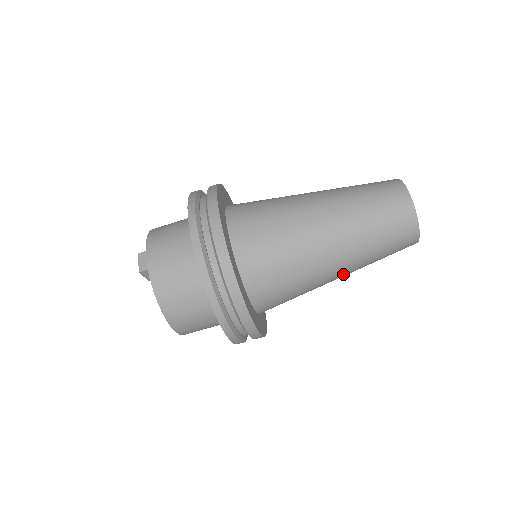
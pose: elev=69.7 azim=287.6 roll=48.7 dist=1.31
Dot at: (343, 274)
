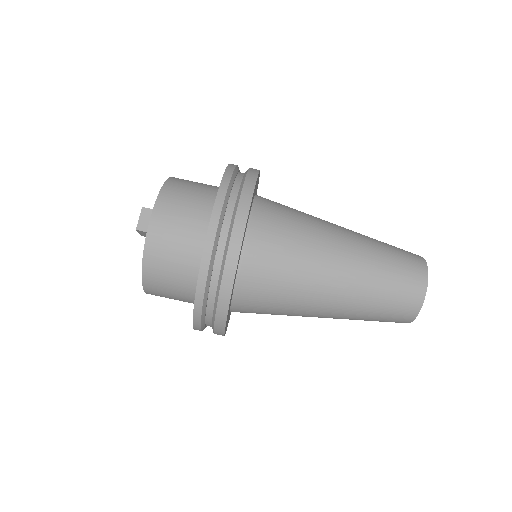
Dot at: occluded
